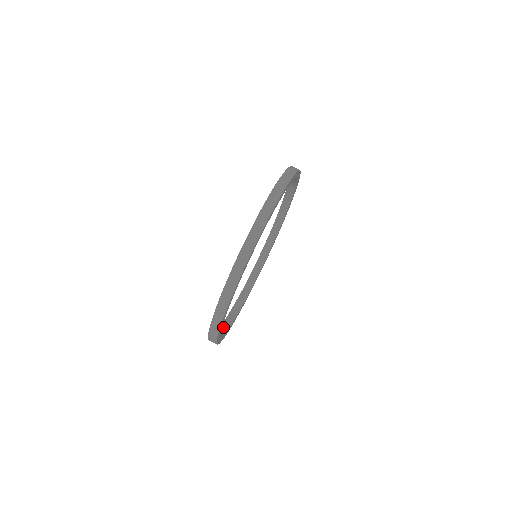
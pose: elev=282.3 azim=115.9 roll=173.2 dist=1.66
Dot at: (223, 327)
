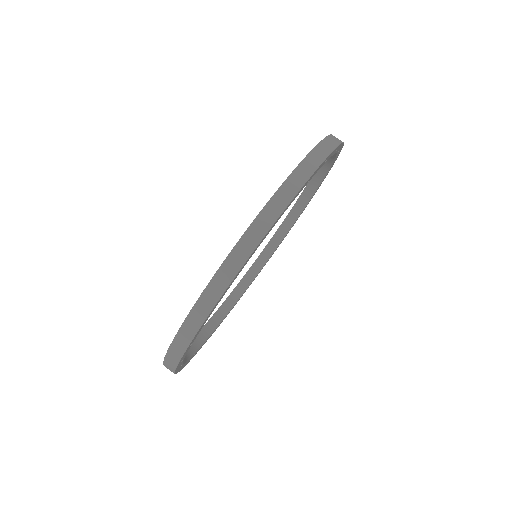
Dot at: (216, 318)
